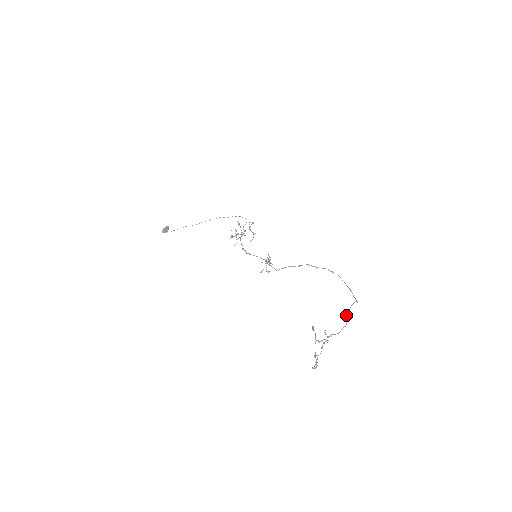
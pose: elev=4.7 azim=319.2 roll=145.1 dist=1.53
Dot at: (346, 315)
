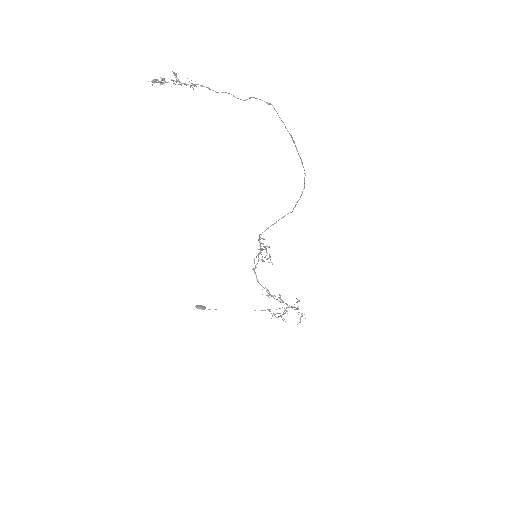
Dot at: occluded
